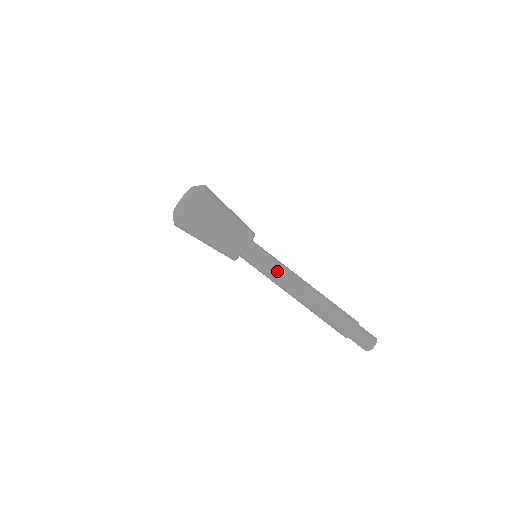
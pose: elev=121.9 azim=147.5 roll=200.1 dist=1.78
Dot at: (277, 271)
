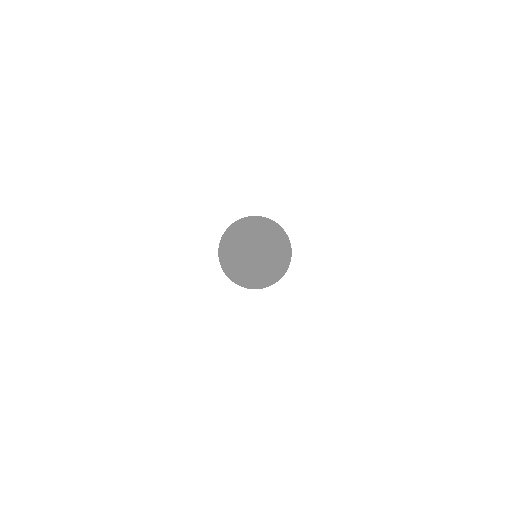
Dot at: occluded
